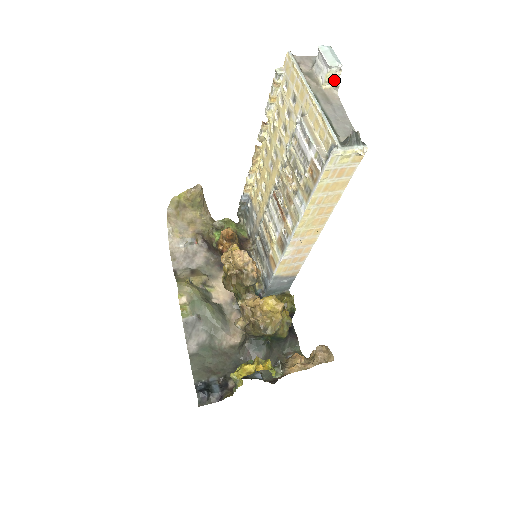
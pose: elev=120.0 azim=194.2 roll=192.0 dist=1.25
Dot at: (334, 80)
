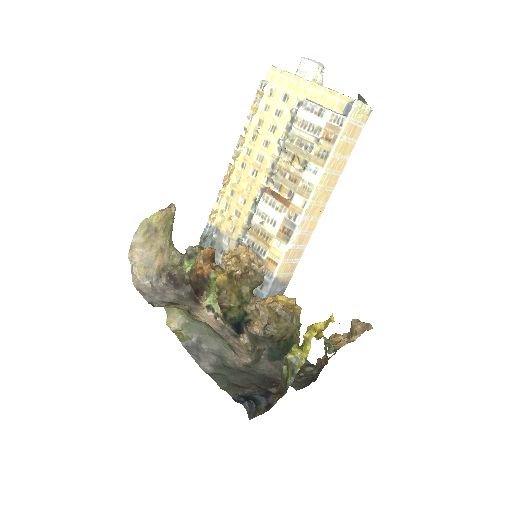
Dot at: (320, 79)
